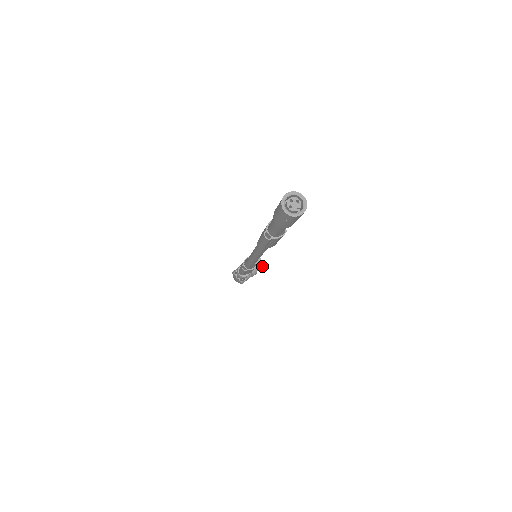
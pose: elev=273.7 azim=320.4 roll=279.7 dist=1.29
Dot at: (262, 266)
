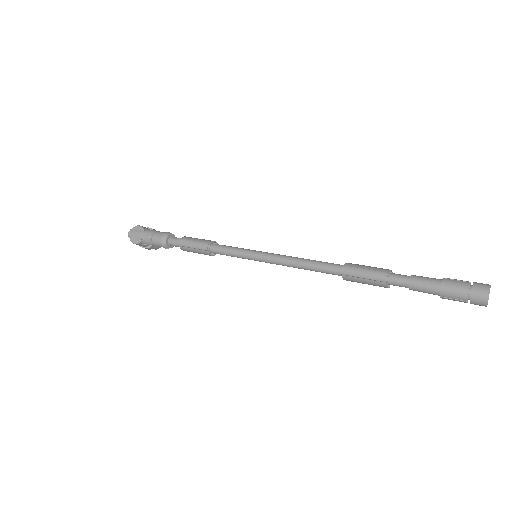
Dot at: (156, 249)
